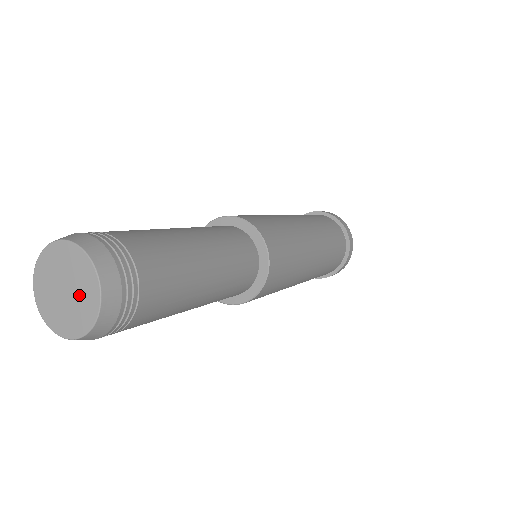
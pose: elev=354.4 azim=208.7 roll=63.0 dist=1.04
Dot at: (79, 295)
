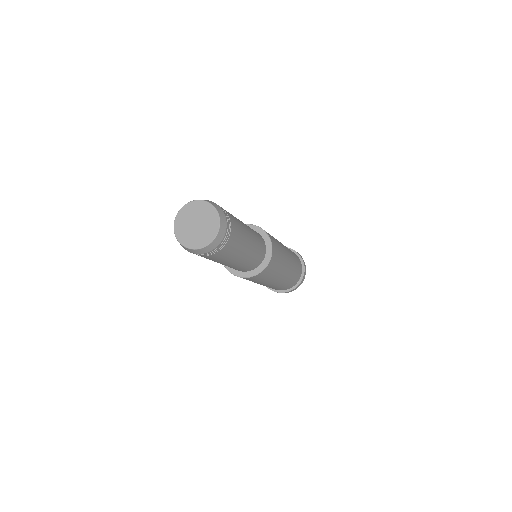
Dot at: (200, 234)
